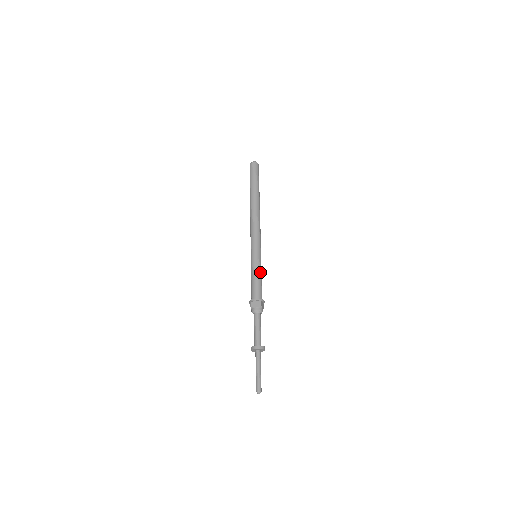
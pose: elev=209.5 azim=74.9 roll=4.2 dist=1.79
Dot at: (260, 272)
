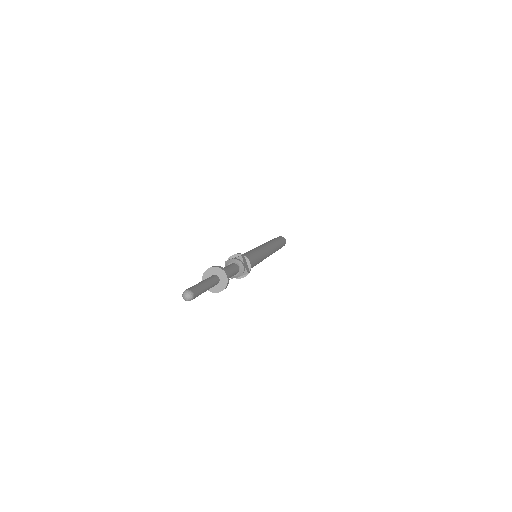
Dot at: (255, 254)
